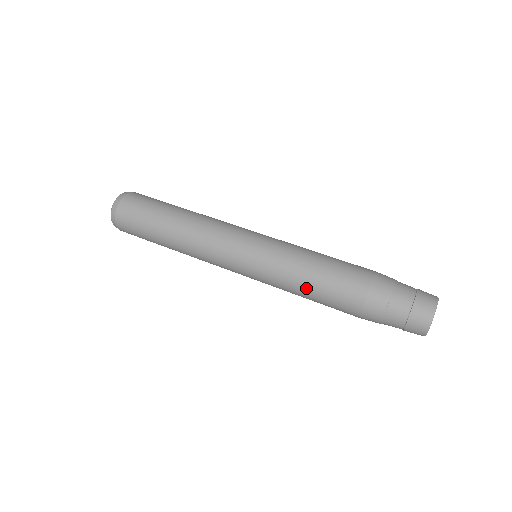
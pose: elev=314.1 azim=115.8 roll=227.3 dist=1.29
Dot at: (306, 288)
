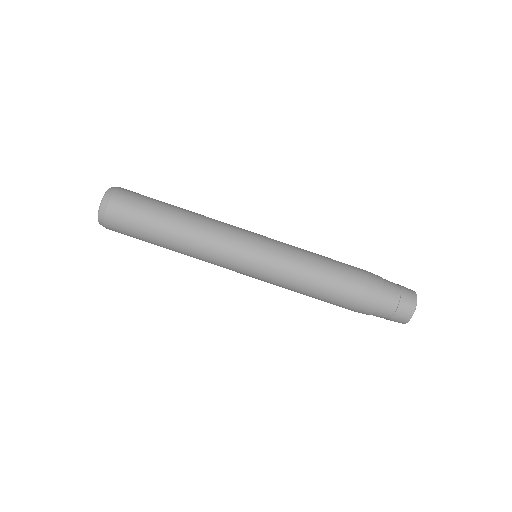
Dot at: (311, 286)
